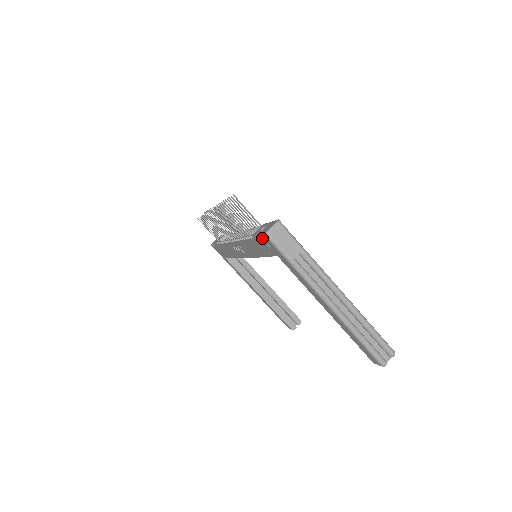
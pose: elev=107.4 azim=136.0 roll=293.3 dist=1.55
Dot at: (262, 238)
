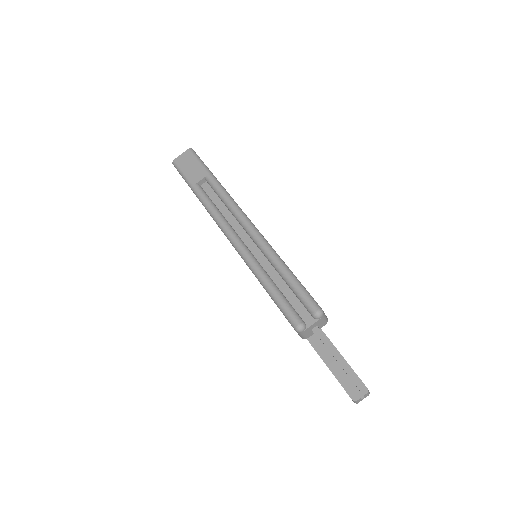
Dot at: occluded
